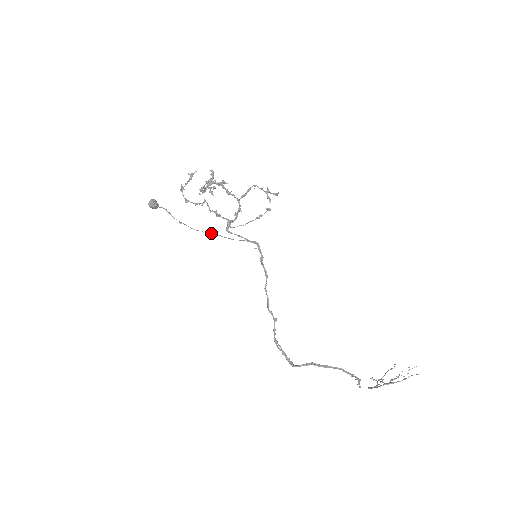
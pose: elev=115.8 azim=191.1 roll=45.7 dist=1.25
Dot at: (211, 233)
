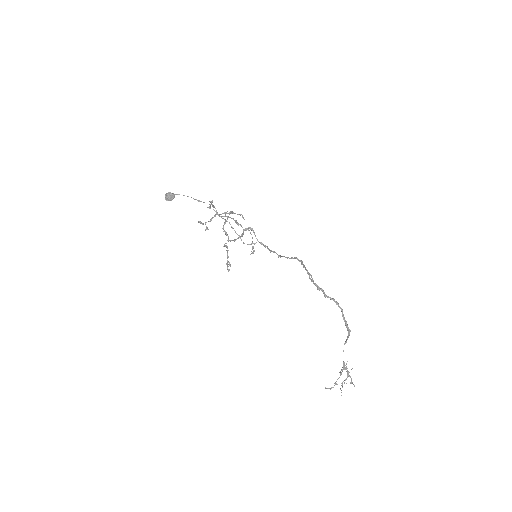
Dot at: (231, 226)
